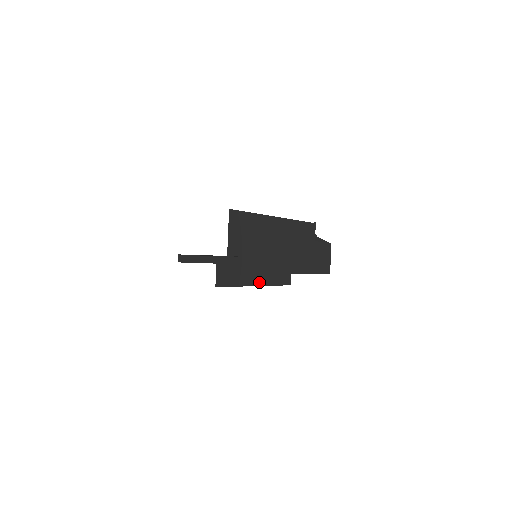
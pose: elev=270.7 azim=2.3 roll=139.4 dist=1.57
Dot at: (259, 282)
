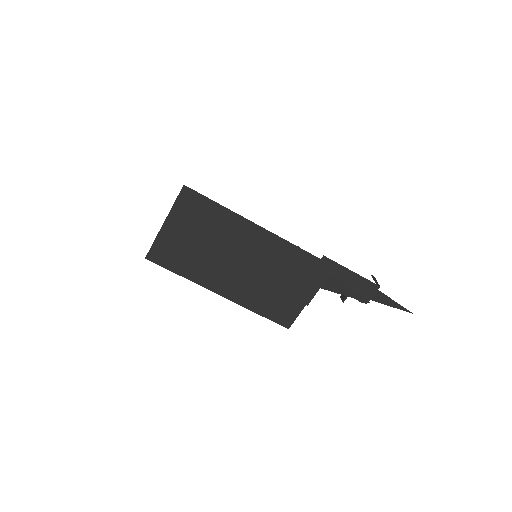
Dot at: occluded
